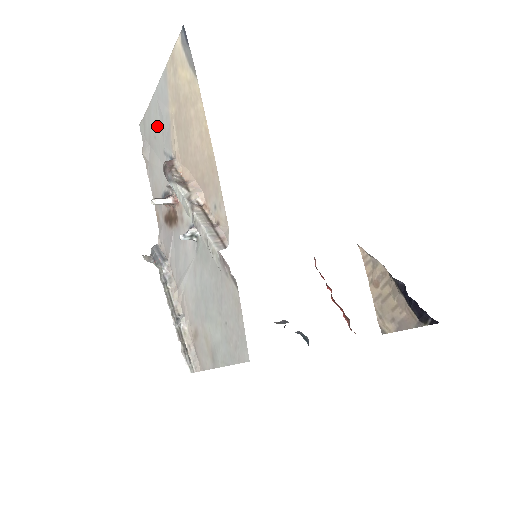
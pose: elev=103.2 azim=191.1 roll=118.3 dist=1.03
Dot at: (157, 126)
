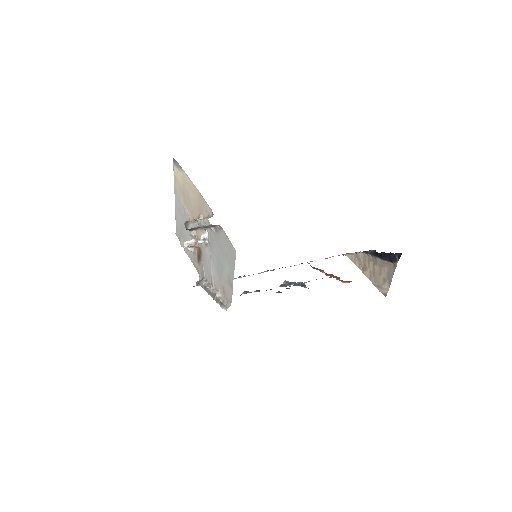
Dot at: (181, 220)
